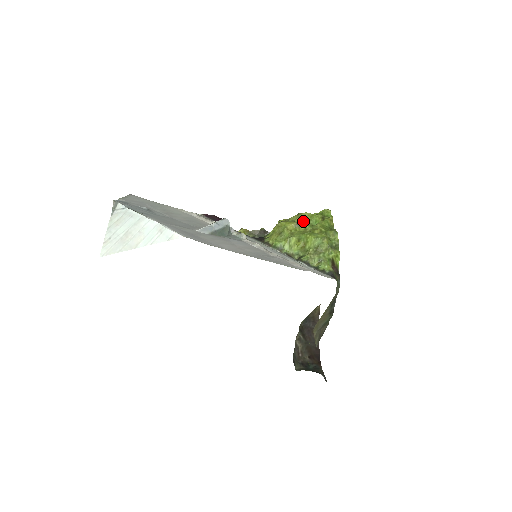
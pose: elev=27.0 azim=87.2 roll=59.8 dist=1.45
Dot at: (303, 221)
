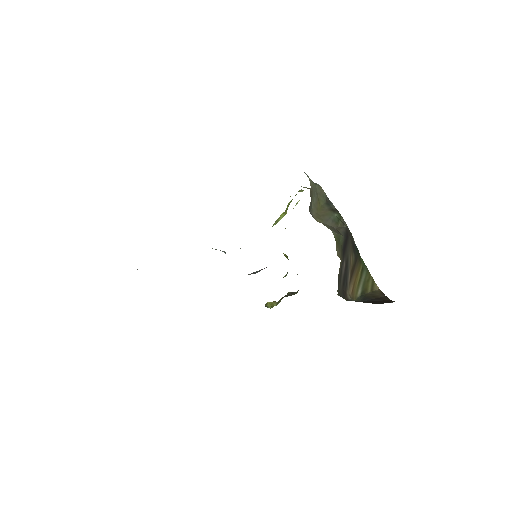
Dot at: occluded
